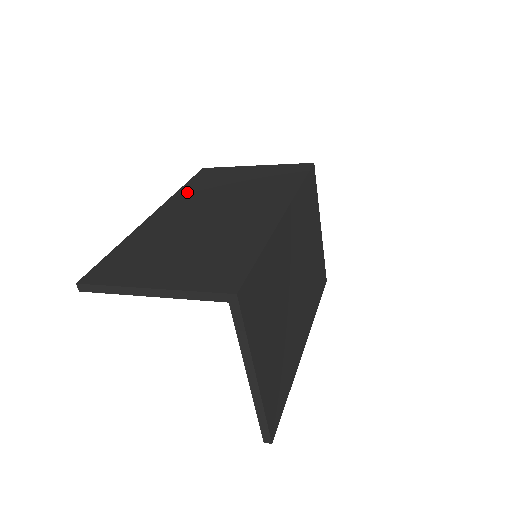
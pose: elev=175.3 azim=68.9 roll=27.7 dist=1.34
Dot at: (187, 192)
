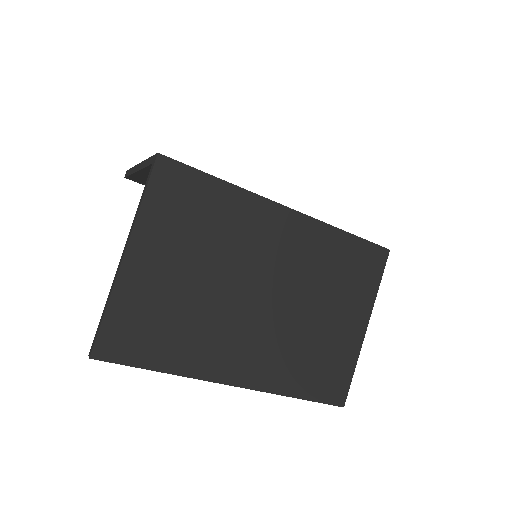
Dot at: occluded
